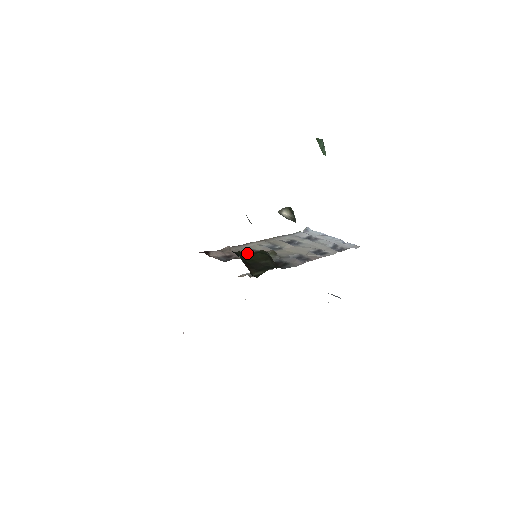
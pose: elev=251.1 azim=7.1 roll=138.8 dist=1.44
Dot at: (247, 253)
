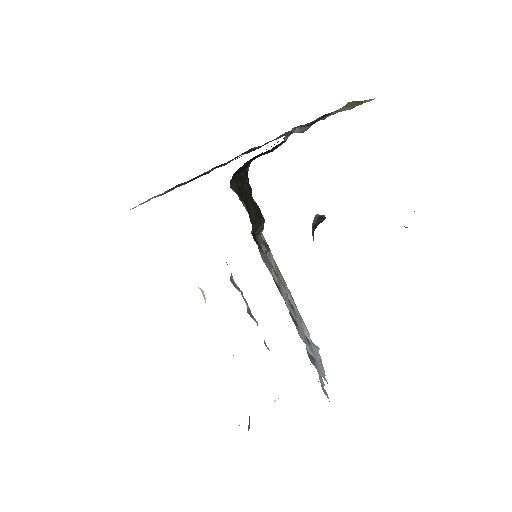
Dot at: occluded
